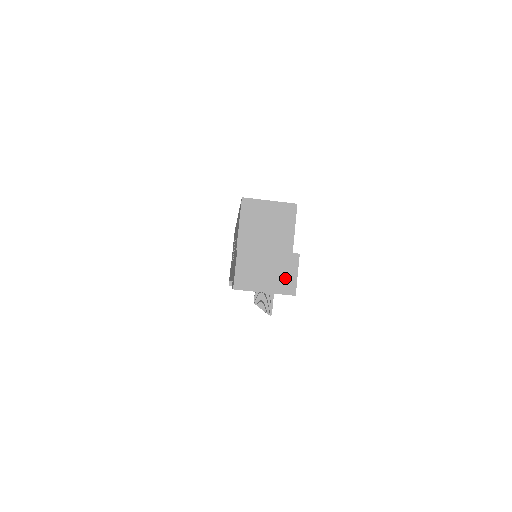
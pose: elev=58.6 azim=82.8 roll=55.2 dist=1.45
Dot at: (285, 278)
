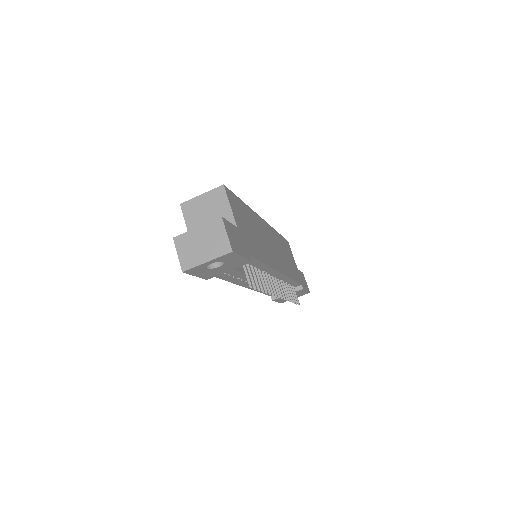
Dot at: (218, 242)
